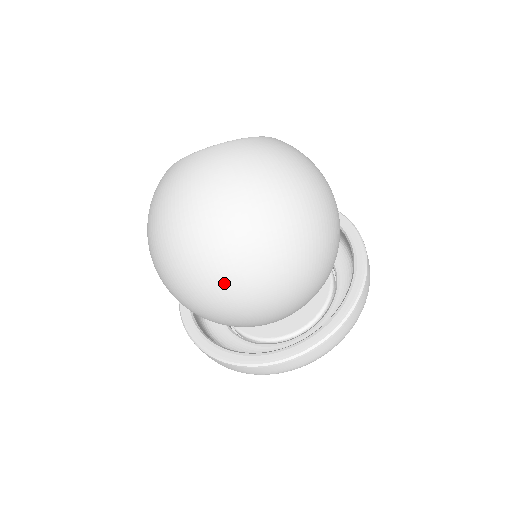
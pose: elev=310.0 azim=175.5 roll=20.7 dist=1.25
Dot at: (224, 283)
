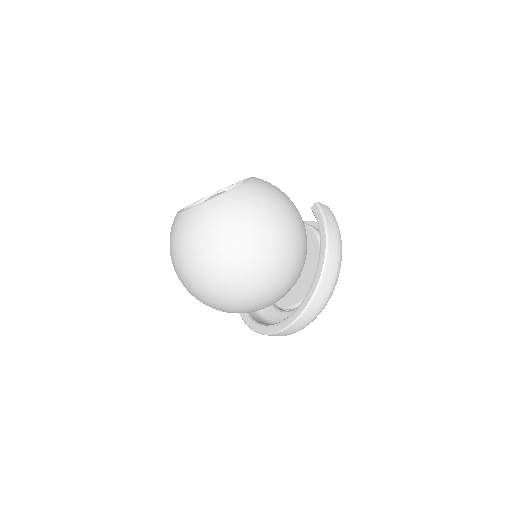
Dot at: (202, 302)
